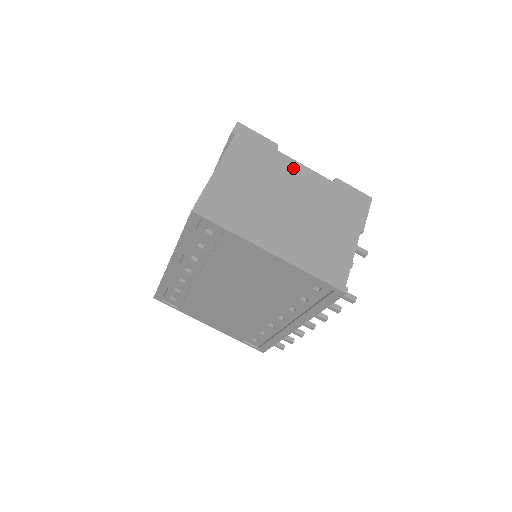
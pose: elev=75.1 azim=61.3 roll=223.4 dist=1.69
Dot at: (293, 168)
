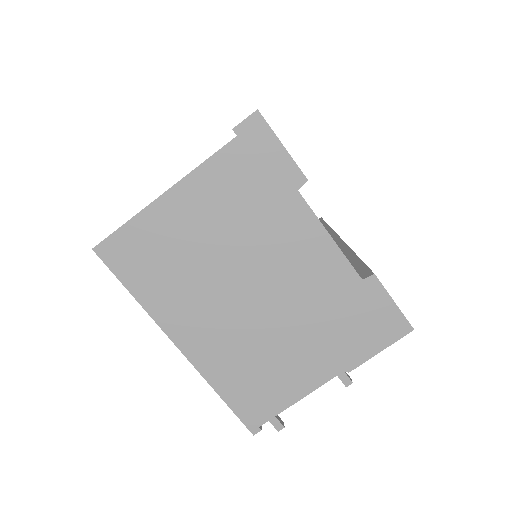
Dot at: (304, 233)
